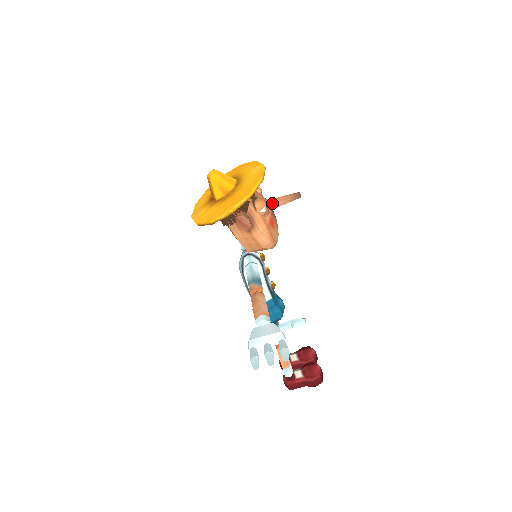
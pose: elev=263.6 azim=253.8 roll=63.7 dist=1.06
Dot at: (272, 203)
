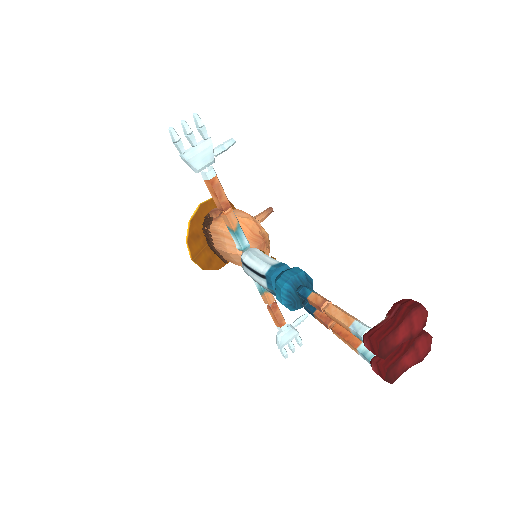
Dot at: occluded
